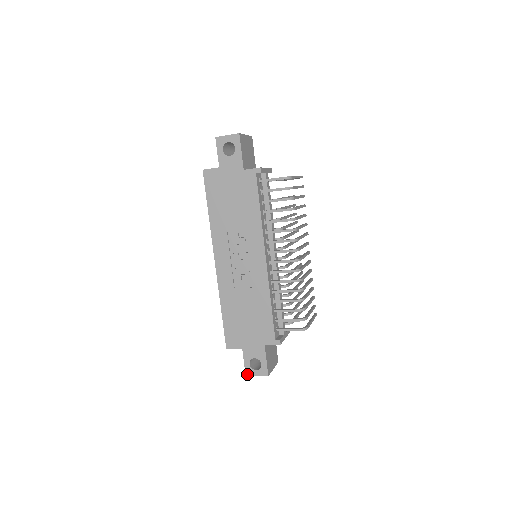
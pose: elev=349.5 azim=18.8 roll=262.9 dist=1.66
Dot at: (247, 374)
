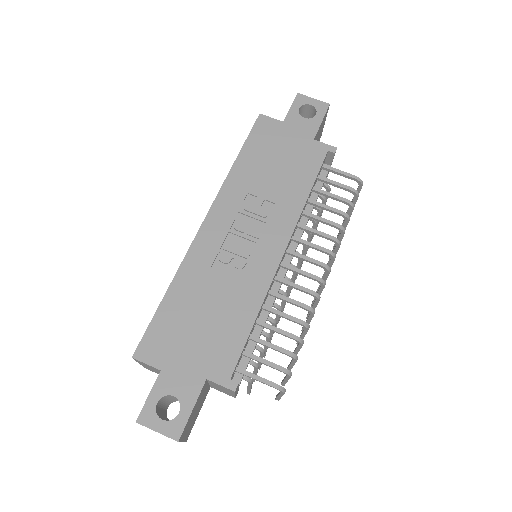
Dot at: (140, 420)
